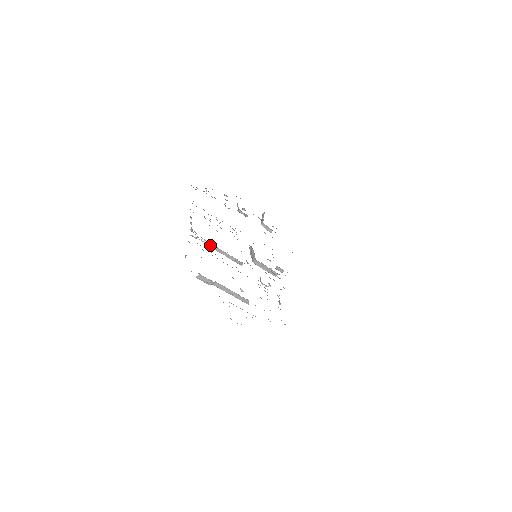
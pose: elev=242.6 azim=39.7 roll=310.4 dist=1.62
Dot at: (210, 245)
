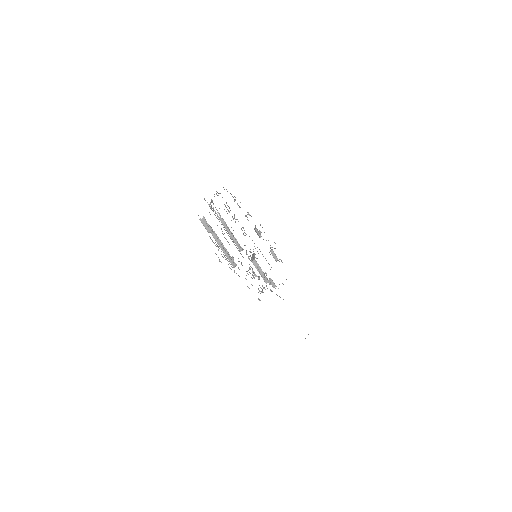
Dot at: (221, 219)
